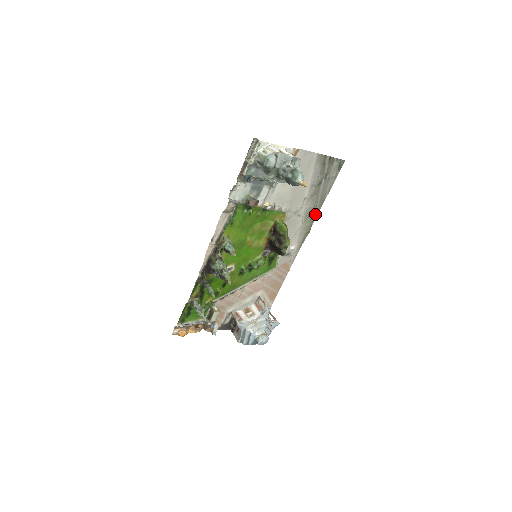
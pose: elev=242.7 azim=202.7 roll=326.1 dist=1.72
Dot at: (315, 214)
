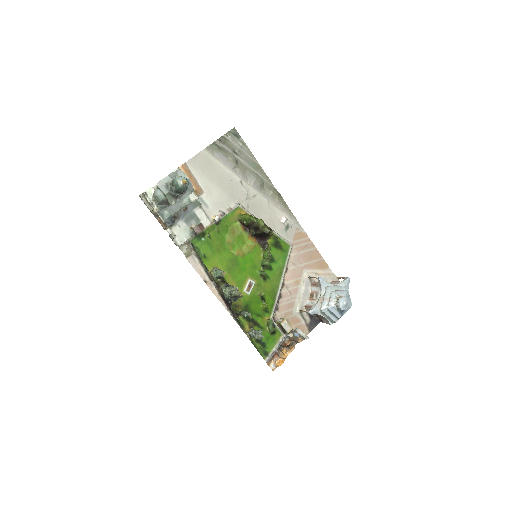
Dot at: (267, 181)
